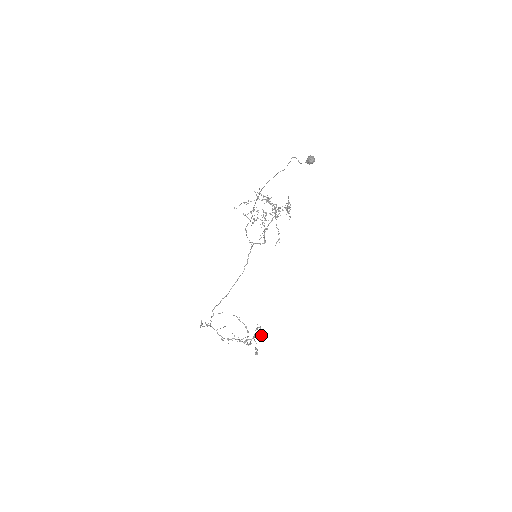
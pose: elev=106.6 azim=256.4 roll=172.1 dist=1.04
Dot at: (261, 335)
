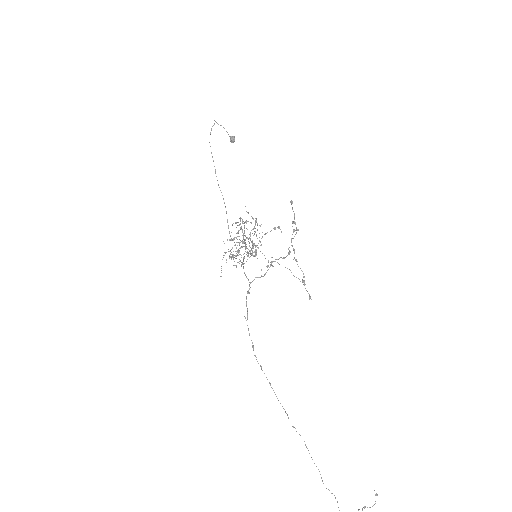
Dot at: (292, 222)
